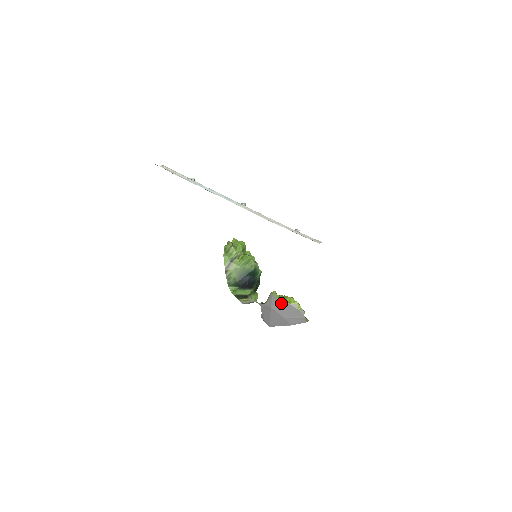
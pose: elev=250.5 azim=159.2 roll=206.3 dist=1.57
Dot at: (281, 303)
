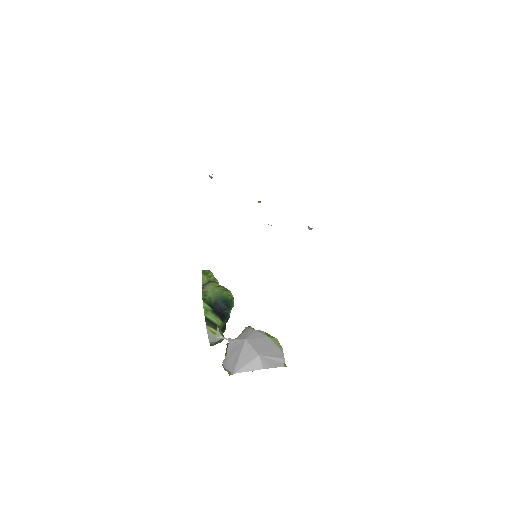
Dot at: (259, 335)
